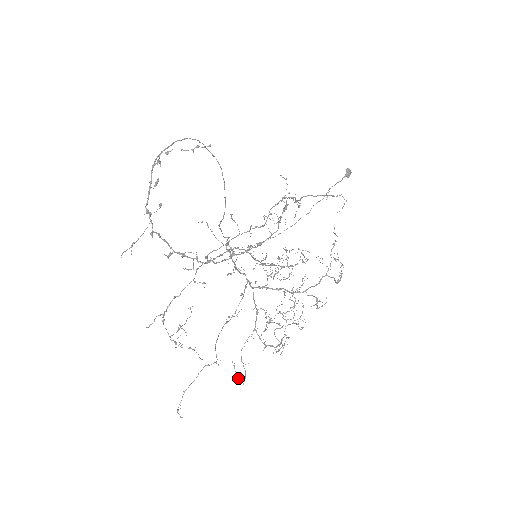
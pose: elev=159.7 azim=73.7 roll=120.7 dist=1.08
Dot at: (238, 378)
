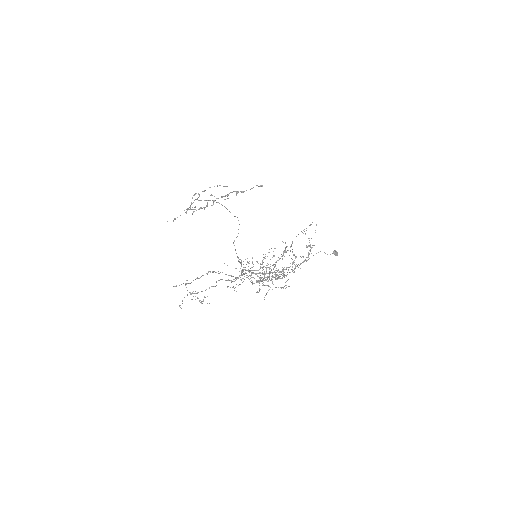
Dot at: (228, 286)
